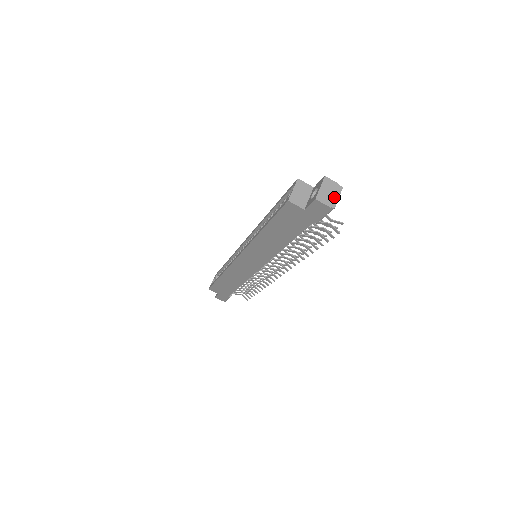
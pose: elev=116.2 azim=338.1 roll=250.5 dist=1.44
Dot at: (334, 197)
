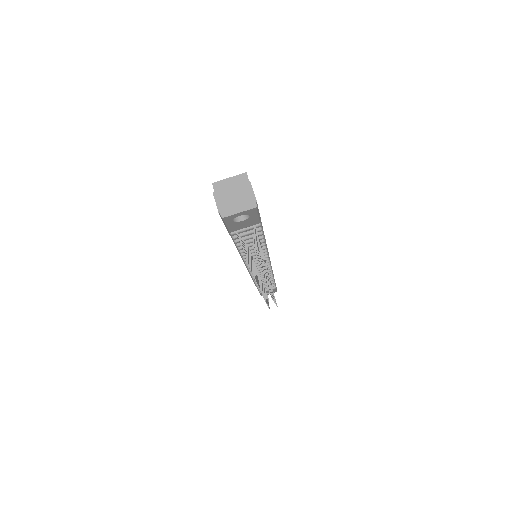
Dot at: (235, 207)
